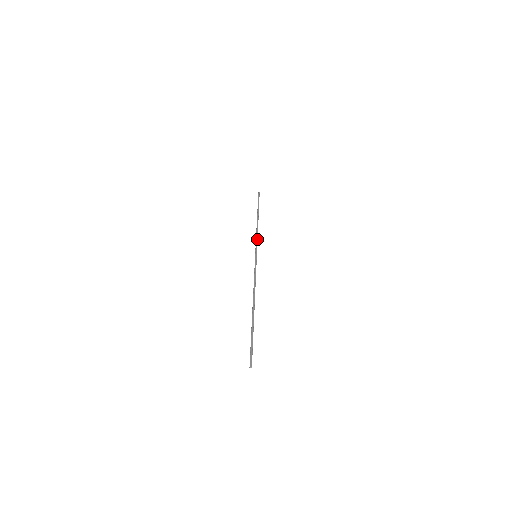
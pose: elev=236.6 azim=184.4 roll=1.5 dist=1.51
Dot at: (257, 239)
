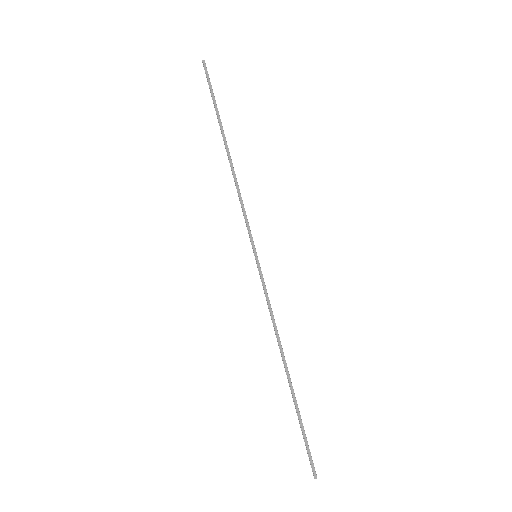
Dot at: (245, 212)
